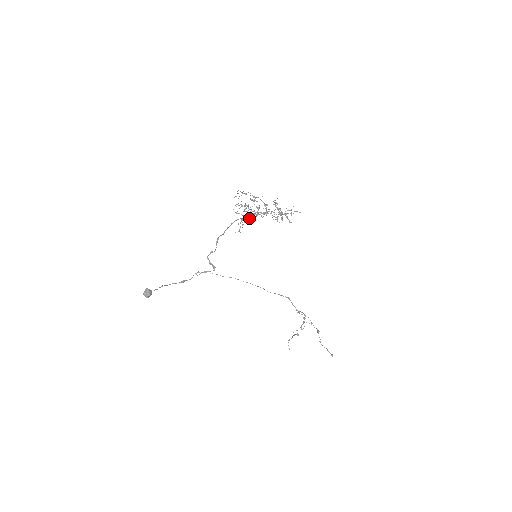
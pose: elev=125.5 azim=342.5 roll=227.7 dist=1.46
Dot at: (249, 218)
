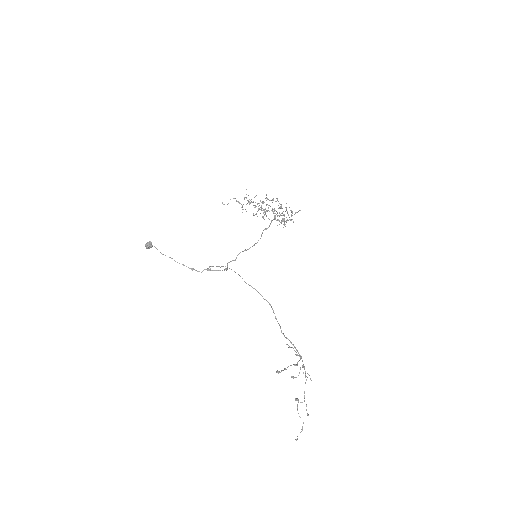
Dot at: (257, 216)
